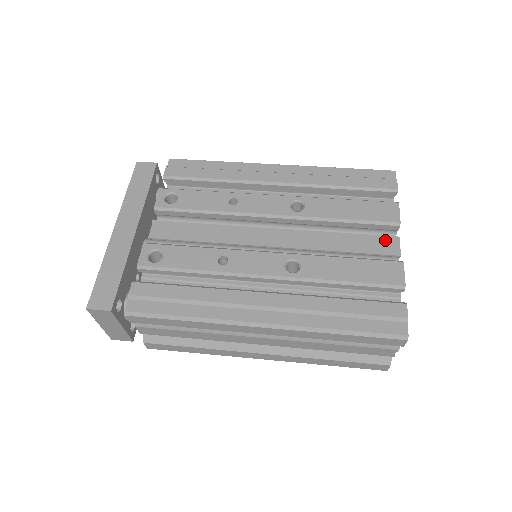
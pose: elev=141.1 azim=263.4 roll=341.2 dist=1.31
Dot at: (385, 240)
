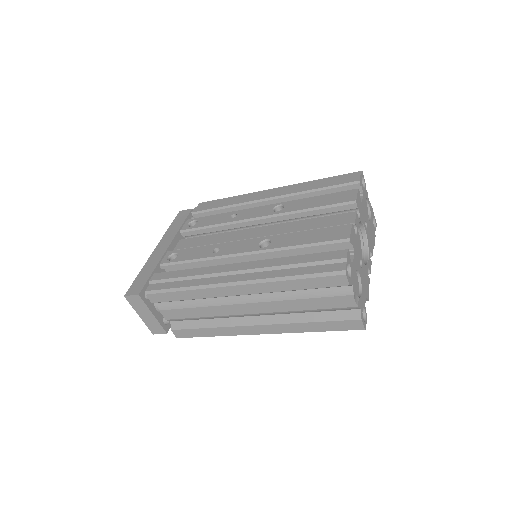
Dot at: (344, 216)
